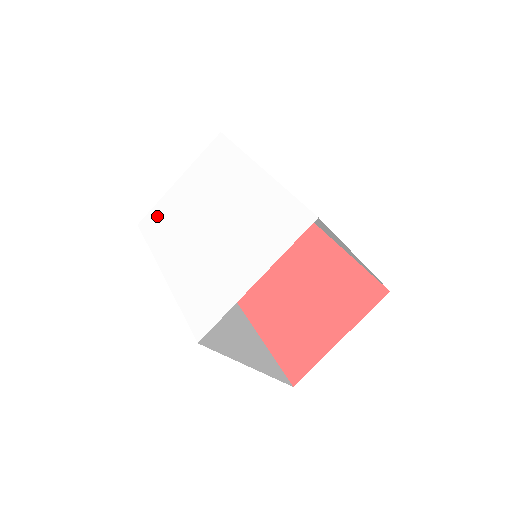
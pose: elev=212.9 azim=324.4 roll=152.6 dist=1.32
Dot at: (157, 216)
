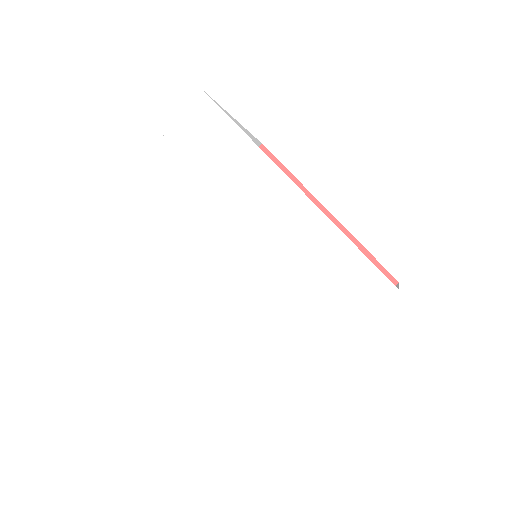
Dot at: (120, 219)
